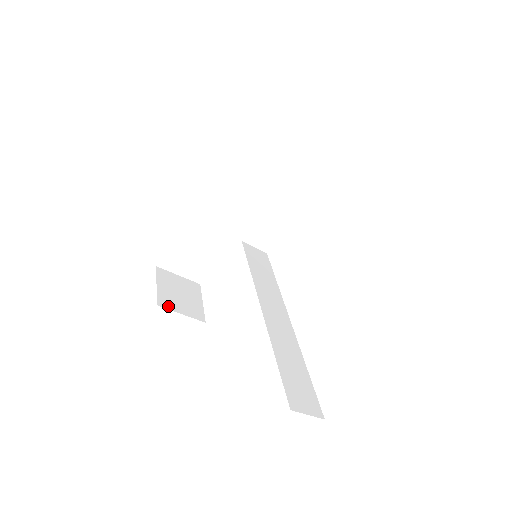
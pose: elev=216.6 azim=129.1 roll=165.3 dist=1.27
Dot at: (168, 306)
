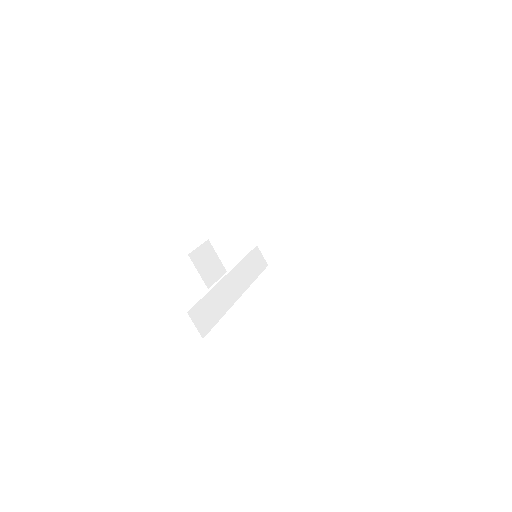
Dot at: (194, 261)
